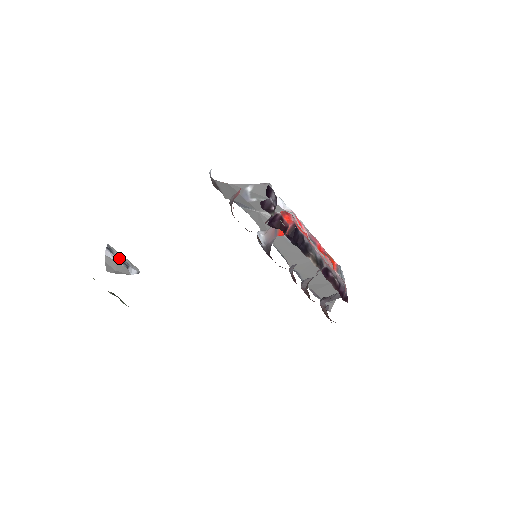
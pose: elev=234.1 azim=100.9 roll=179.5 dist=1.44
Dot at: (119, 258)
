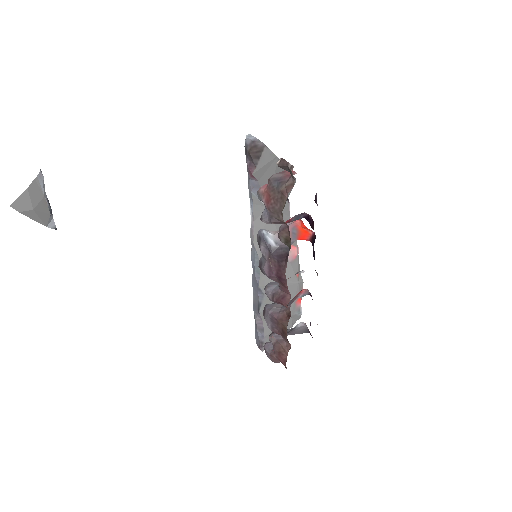
Dot at: occluded
